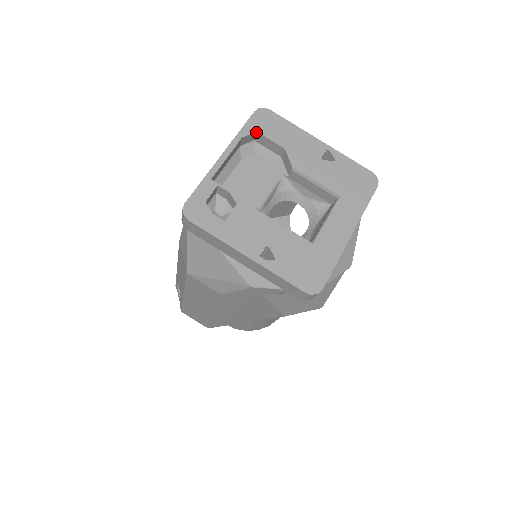
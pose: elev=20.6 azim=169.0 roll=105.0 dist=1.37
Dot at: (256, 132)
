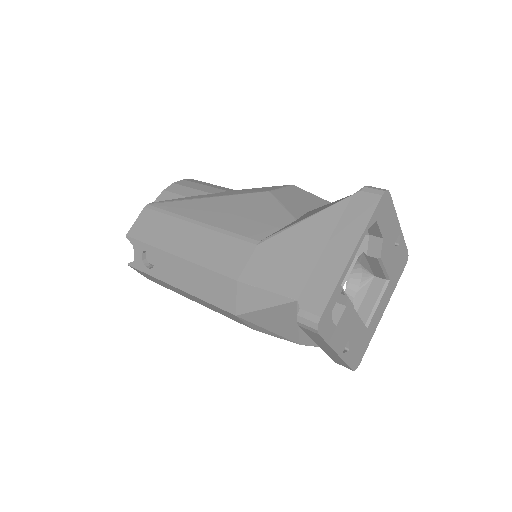
Dot at: (375, 220)
